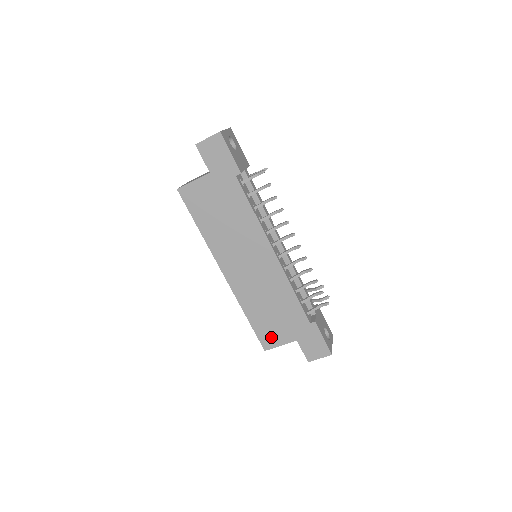
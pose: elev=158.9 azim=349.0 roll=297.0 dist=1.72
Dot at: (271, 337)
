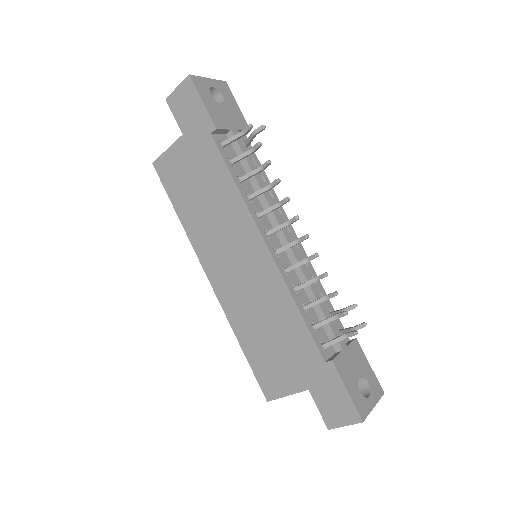
Dot at: (273, 380)
